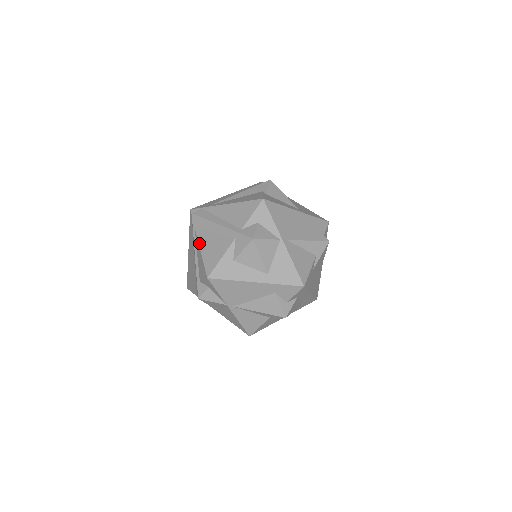
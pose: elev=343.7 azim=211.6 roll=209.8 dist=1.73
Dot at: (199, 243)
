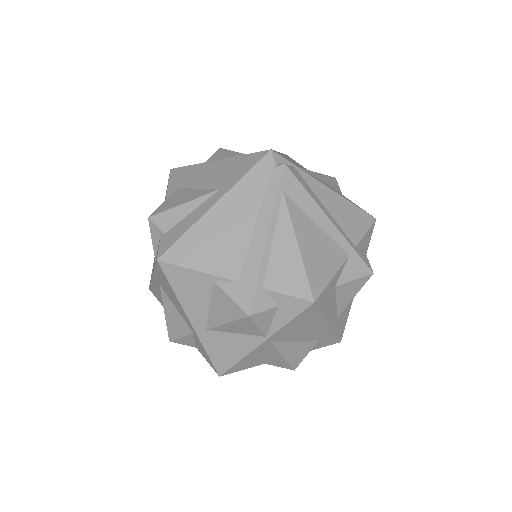
Dot at: (295, 227)
